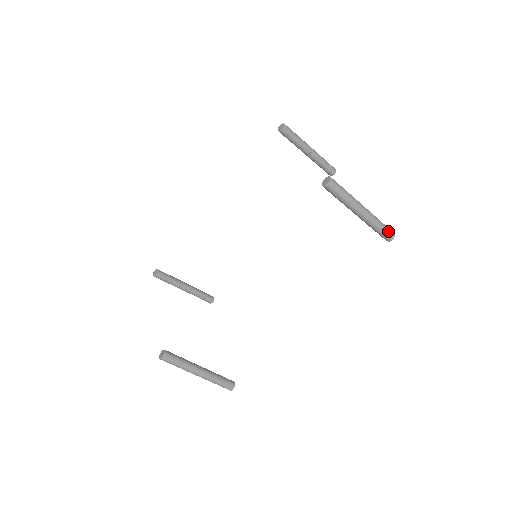
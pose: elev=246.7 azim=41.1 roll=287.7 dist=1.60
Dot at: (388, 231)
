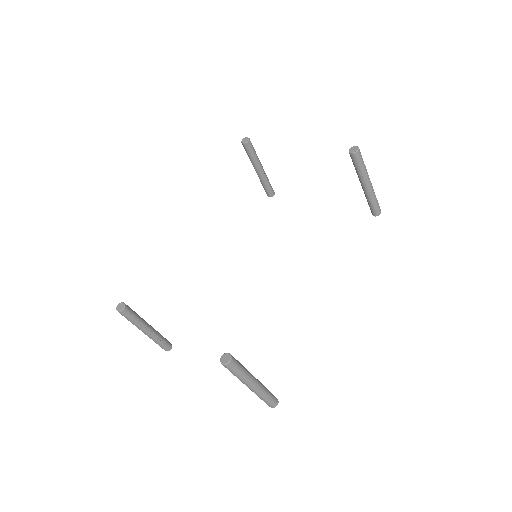
Dot at: occluded
